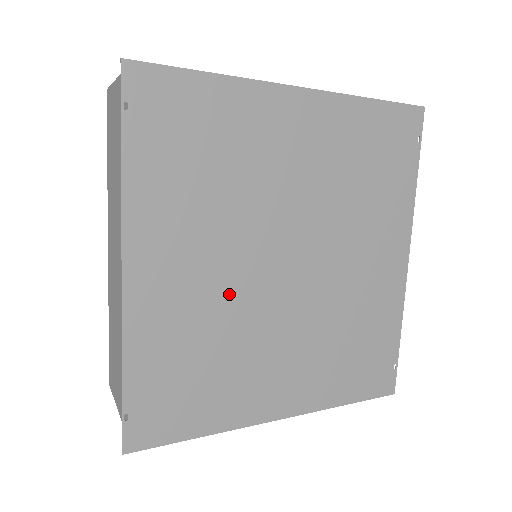
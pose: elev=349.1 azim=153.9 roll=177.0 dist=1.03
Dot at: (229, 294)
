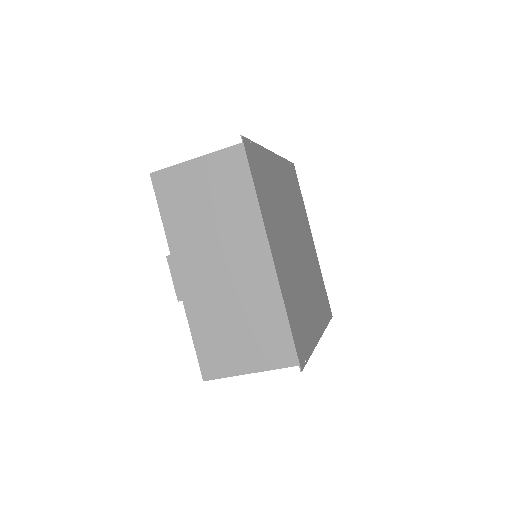
Dot at: (284, 209)
